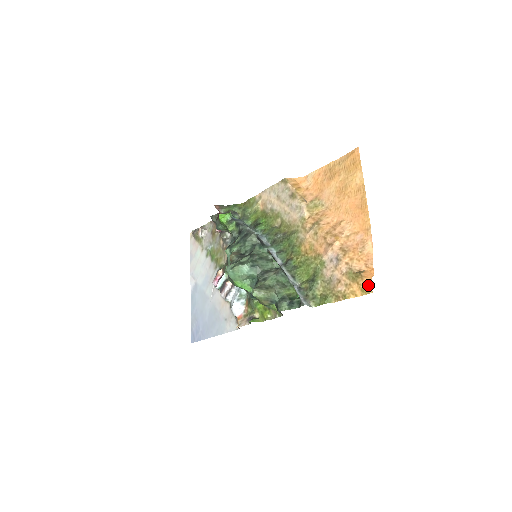
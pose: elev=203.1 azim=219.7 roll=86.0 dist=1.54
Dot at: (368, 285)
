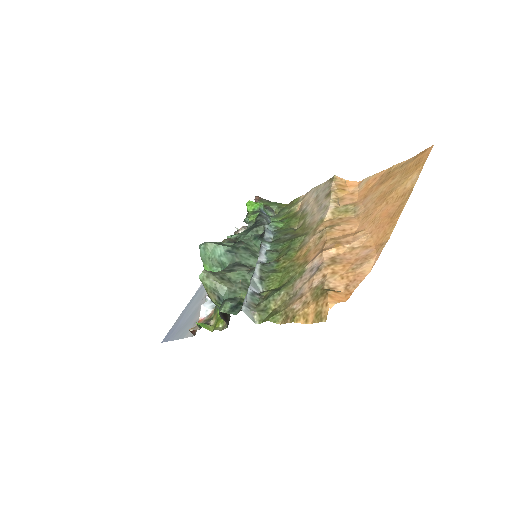
Dot at: (326, 308)
